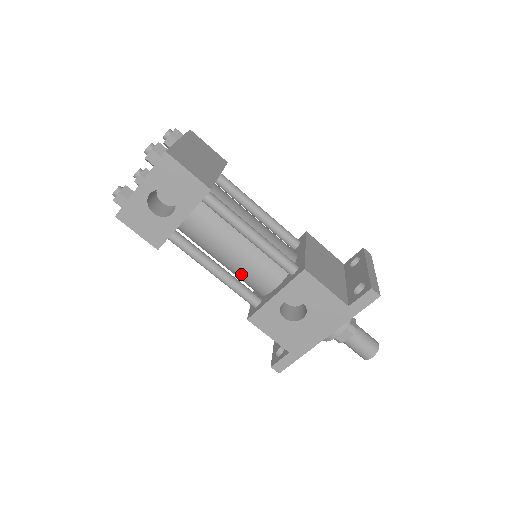
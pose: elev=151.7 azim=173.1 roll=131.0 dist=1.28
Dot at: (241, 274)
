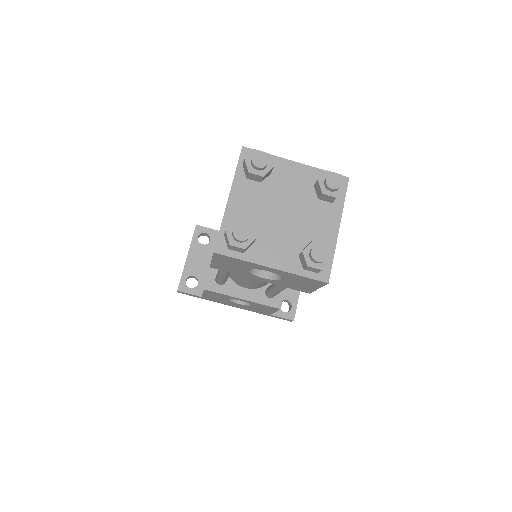
Dot at: (237, 275)
